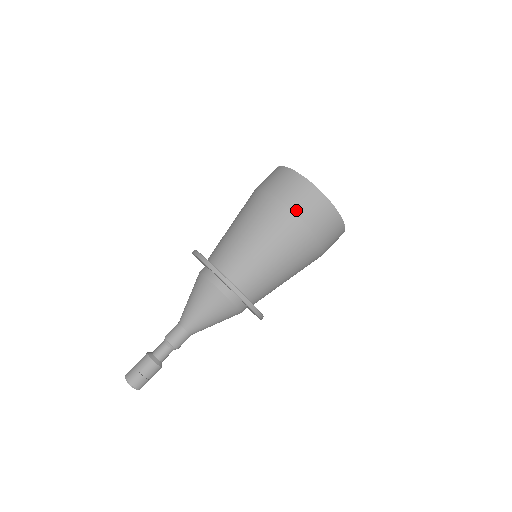
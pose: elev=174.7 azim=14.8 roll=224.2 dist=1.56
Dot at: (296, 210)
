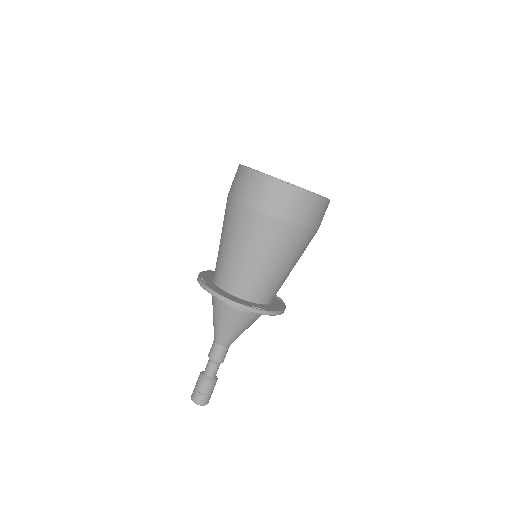
Dot at: (312, 227)
